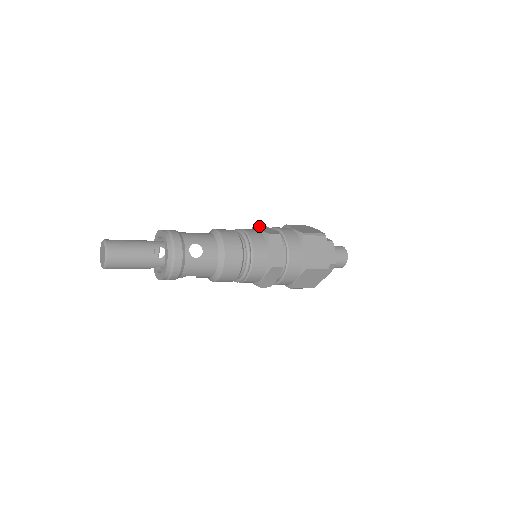
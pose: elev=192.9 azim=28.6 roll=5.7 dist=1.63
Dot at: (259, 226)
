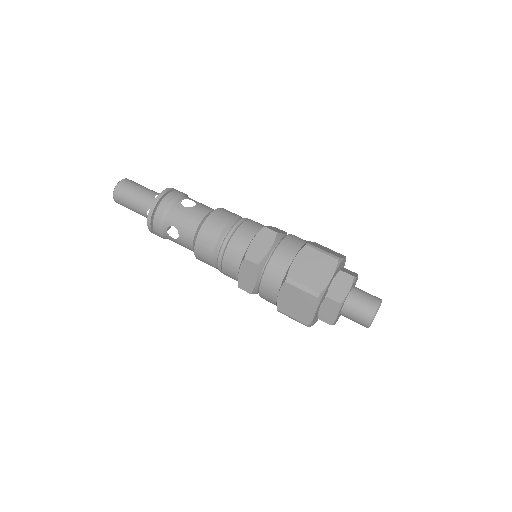
Dot at: (265, 232)
